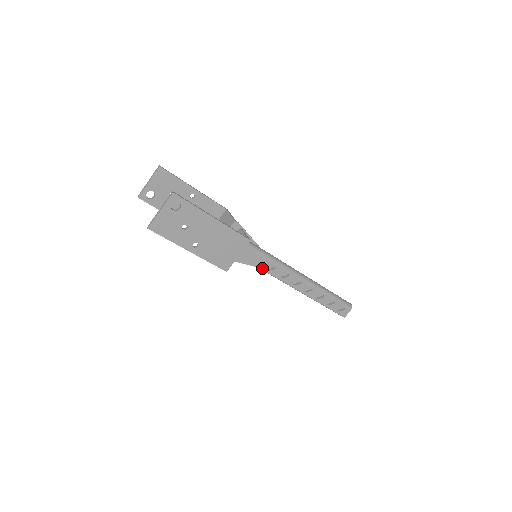
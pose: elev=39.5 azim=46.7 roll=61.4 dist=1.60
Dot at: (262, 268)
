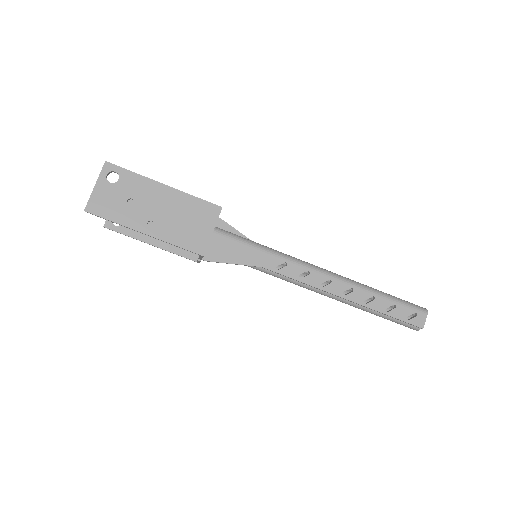
Dot at: (267, 267)
